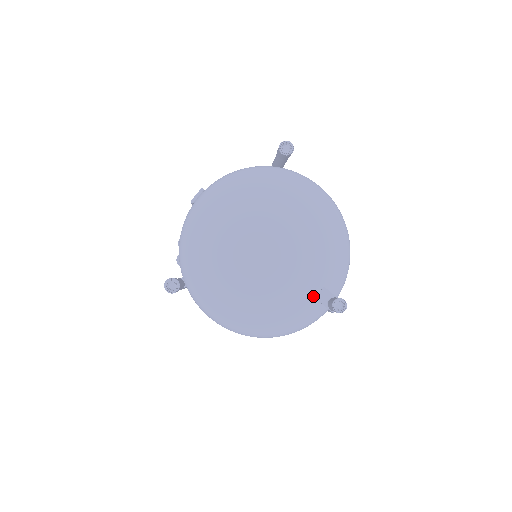
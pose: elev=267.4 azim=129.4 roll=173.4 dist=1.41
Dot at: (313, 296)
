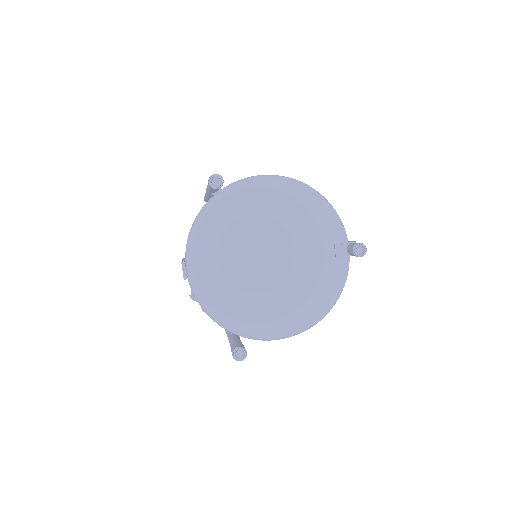
Dot at: (333, 258)
